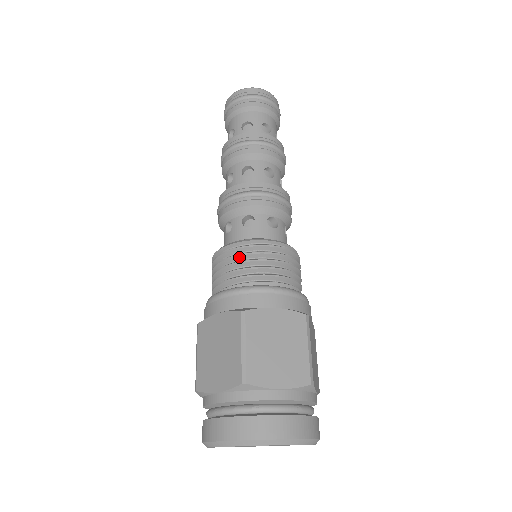
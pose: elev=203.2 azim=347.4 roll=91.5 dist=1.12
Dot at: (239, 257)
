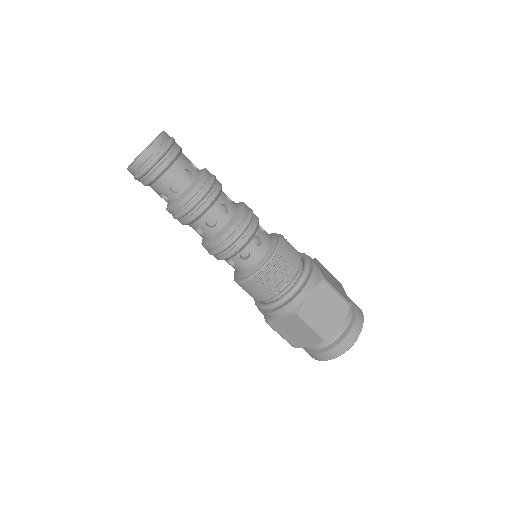
Dot at: (263, 283)
